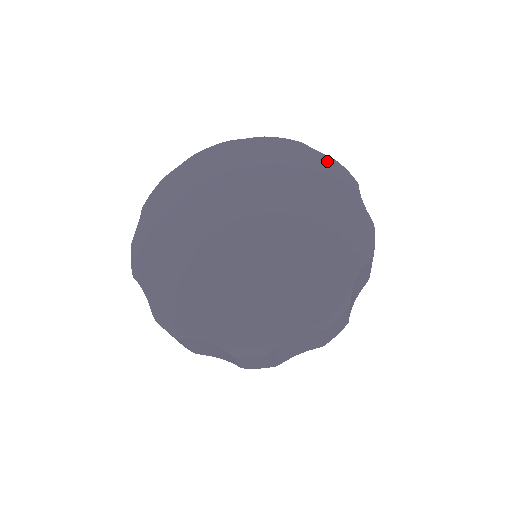
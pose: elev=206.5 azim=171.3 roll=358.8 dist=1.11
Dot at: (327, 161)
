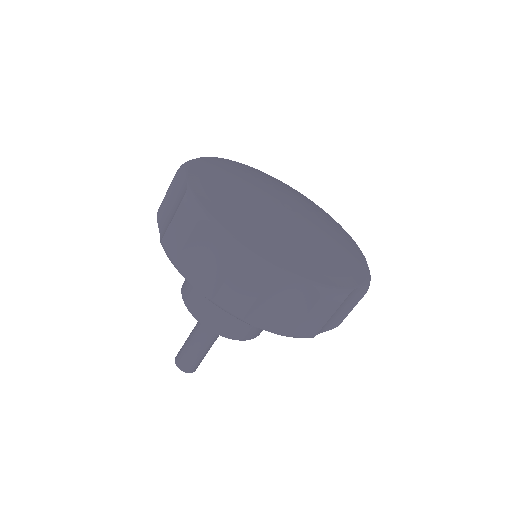
Dot at: occluded
